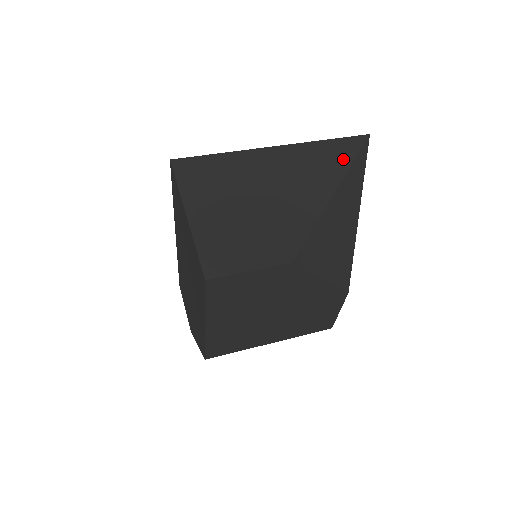
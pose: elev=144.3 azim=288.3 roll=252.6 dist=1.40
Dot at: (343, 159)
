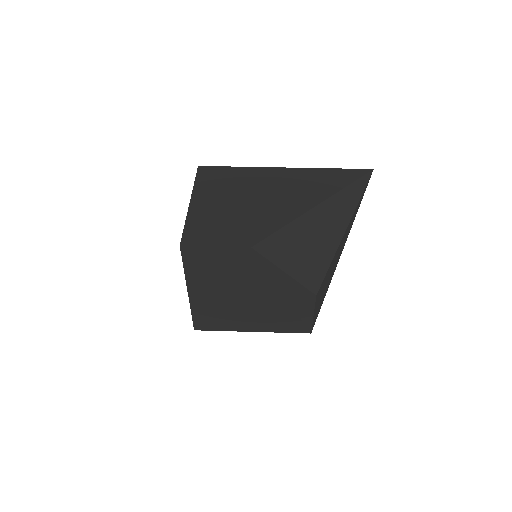
Dot at: (337, 184)
